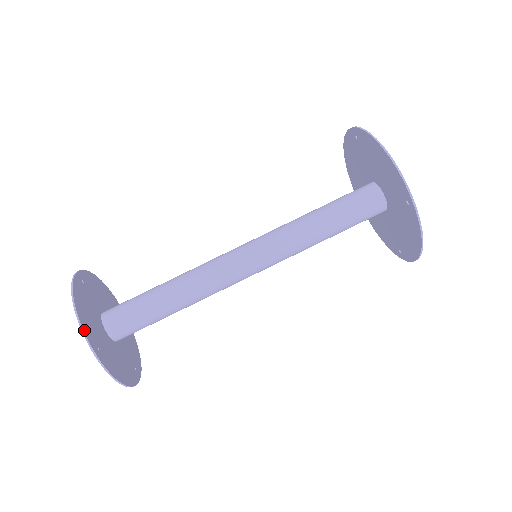
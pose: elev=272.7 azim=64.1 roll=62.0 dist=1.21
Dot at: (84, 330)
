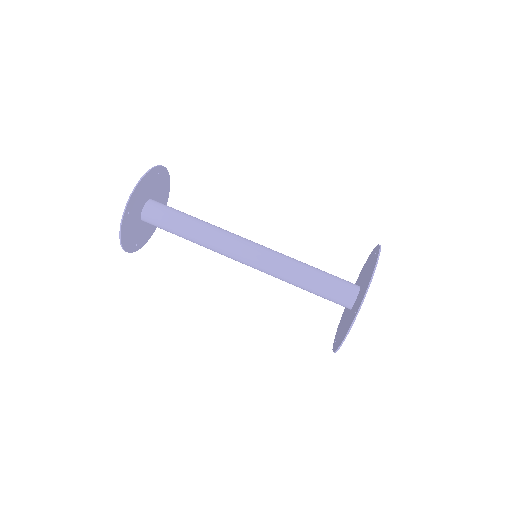
Dot at: (132, 196)
